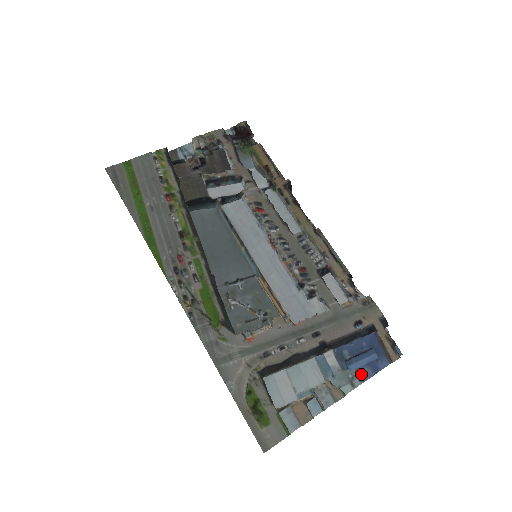
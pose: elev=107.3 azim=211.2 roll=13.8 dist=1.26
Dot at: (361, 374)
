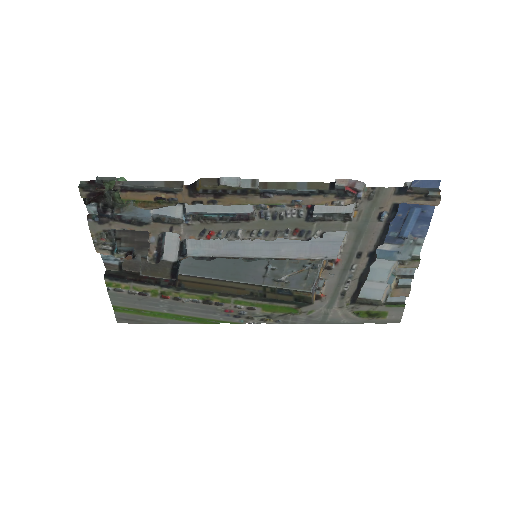
Dot at: (418, 233)
